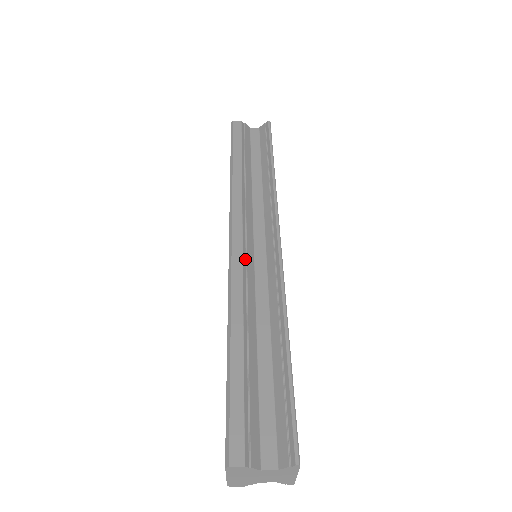
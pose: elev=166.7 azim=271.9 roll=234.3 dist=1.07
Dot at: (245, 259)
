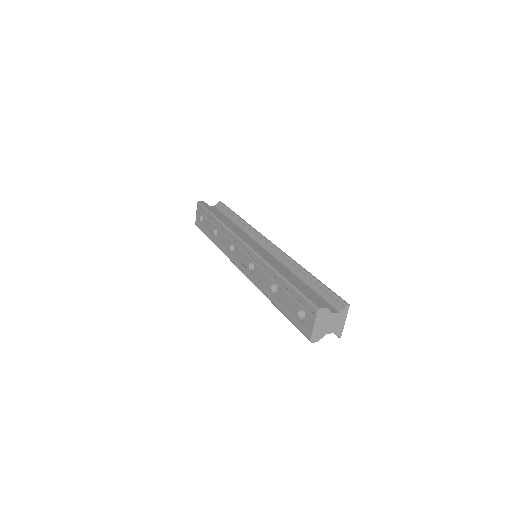
Dot at: (259, 249)
